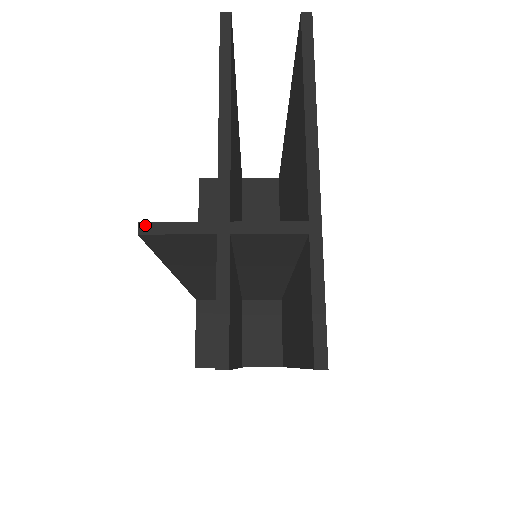
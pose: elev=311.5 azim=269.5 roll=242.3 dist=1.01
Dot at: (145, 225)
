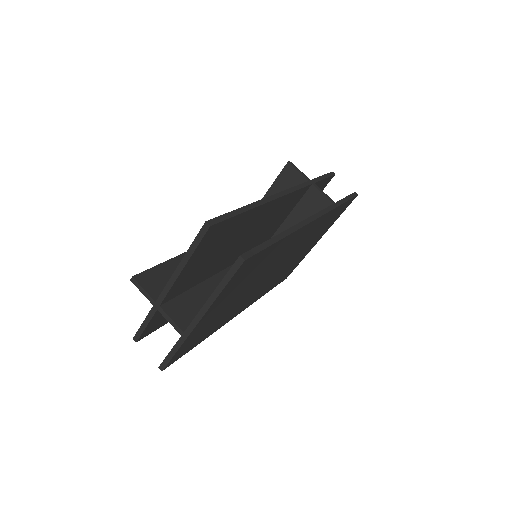
Dot at: (134, 280)
